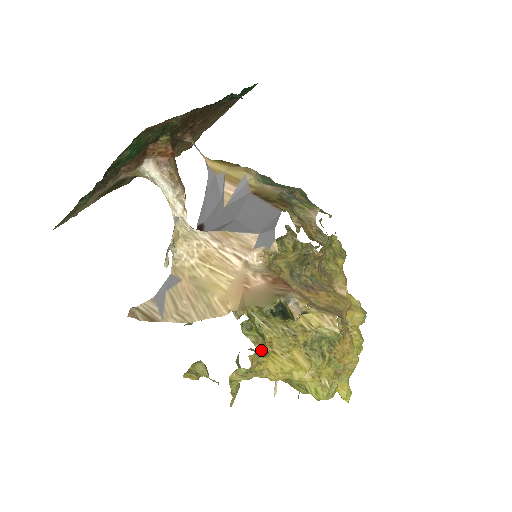
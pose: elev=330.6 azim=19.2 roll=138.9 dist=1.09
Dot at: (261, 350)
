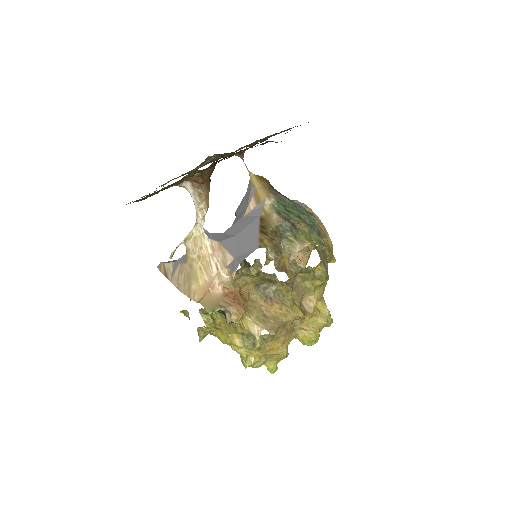
Dot at: (209, 327)
